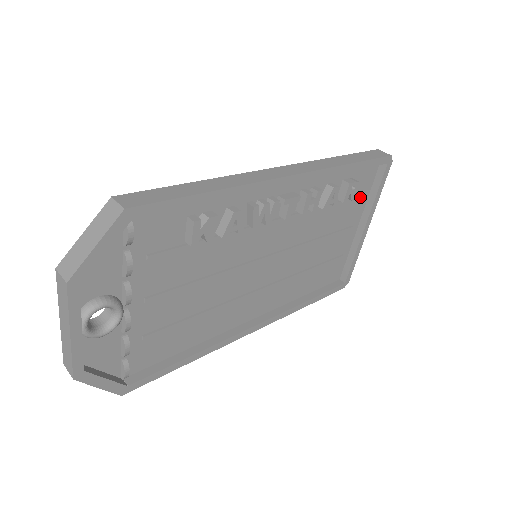
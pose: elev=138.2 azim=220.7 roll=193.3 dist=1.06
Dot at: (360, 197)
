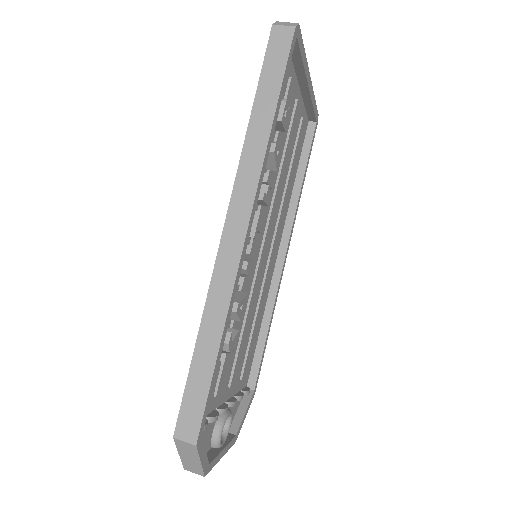
Dot at: (289, 86)
